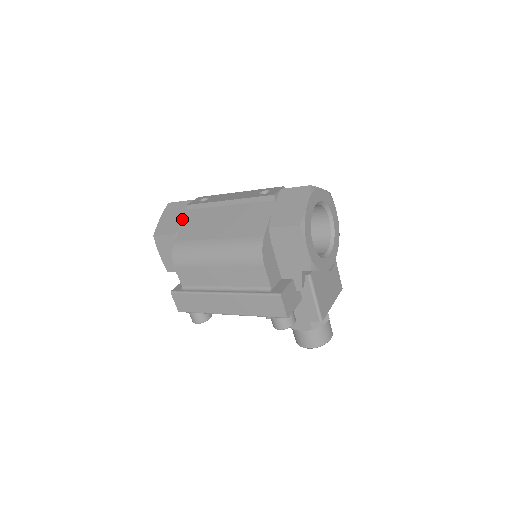
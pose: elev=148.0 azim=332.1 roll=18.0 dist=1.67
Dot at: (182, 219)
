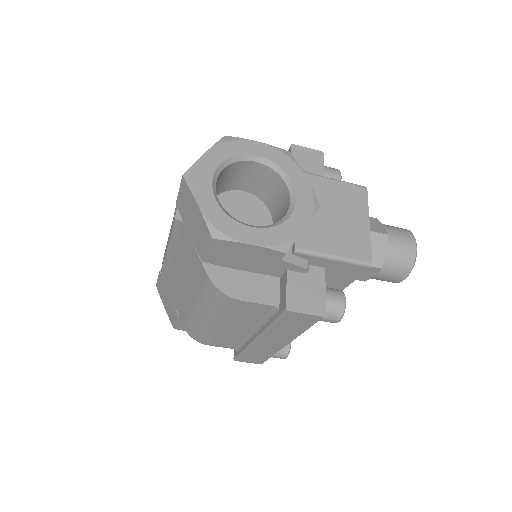
Dot at: (170, 298)
